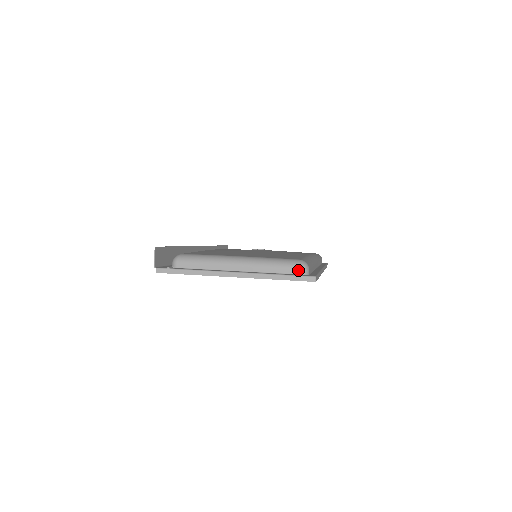
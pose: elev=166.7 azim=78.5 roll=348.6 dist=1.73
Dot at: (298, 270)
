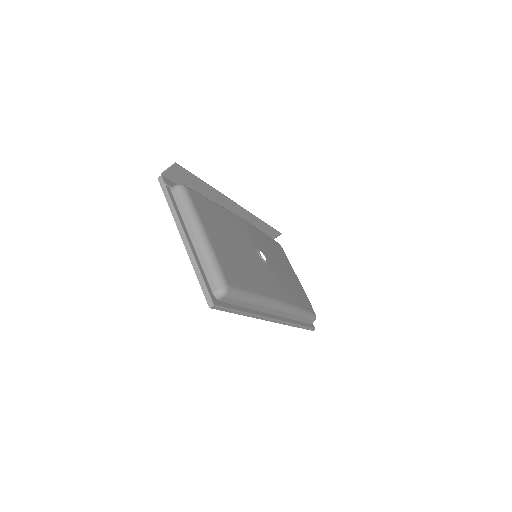
Dot at: (215, 287)
